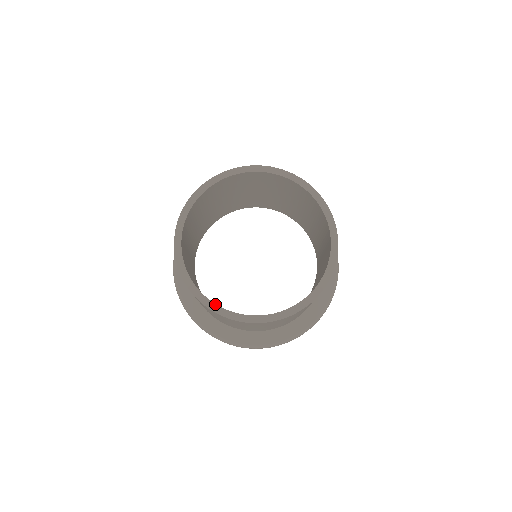
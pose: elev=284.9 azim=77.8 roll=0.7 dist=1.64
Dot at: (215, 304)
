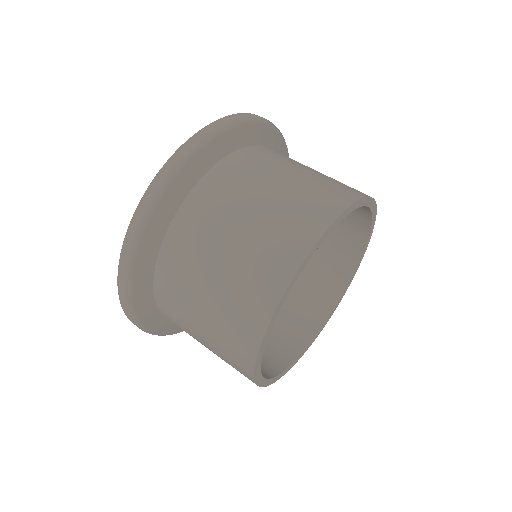
Dot at: (316, 336)
